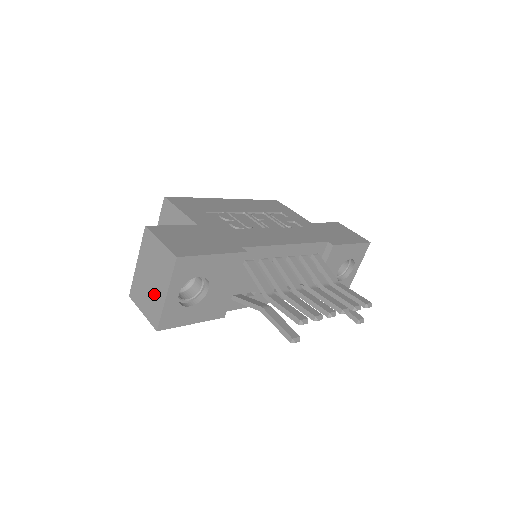
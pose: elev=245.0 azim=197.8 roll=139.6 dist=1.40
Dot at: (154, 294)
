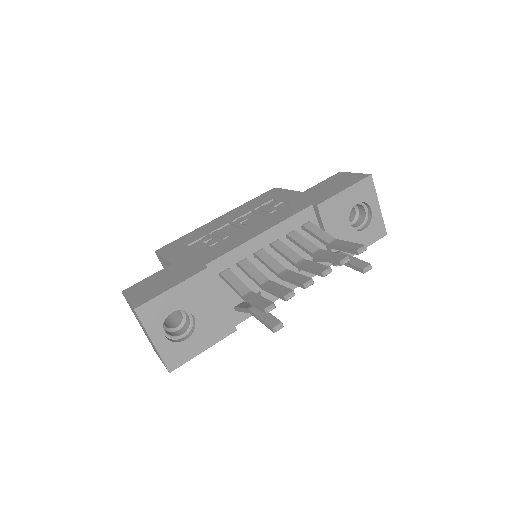
Dot at: (152, 344)
